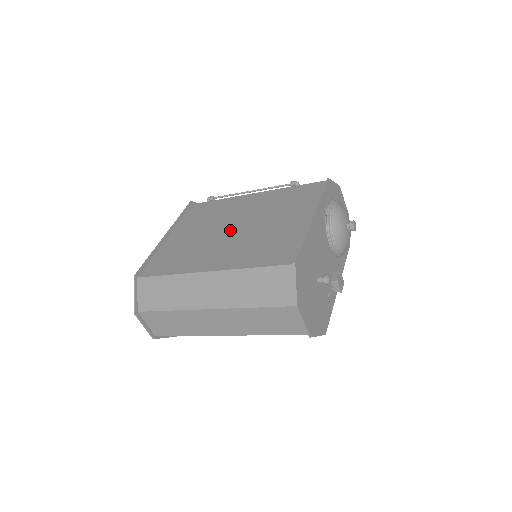
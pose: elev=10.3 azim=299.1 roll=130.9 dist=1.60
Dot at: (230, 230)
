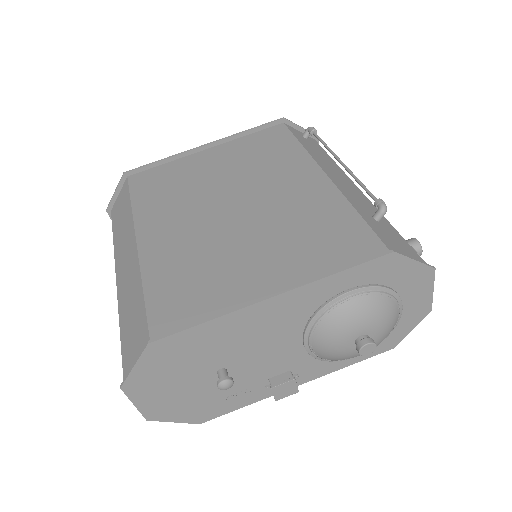
Dot at: (227, 206)
